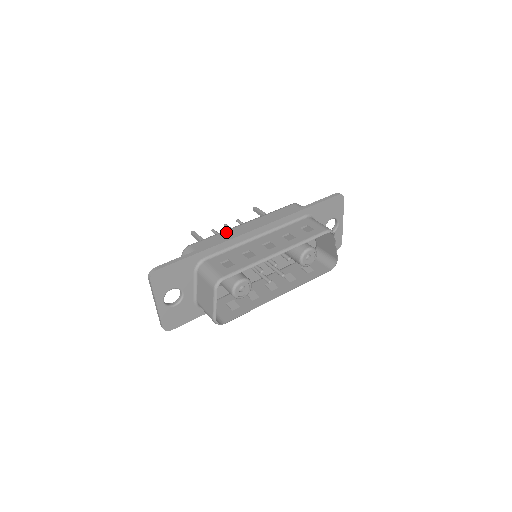
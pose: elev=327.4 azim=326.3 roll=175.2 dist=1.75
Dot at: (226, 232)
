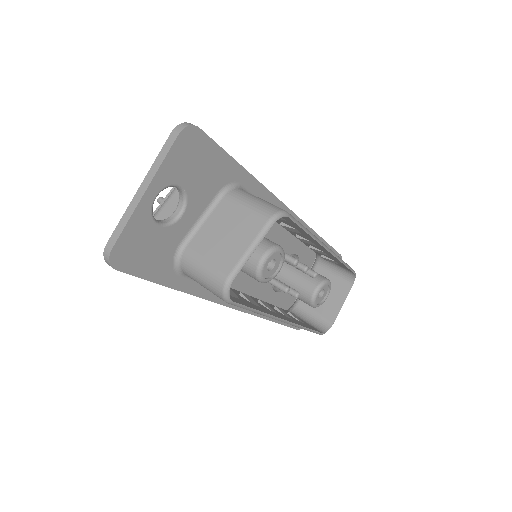
Dot at: occluded
